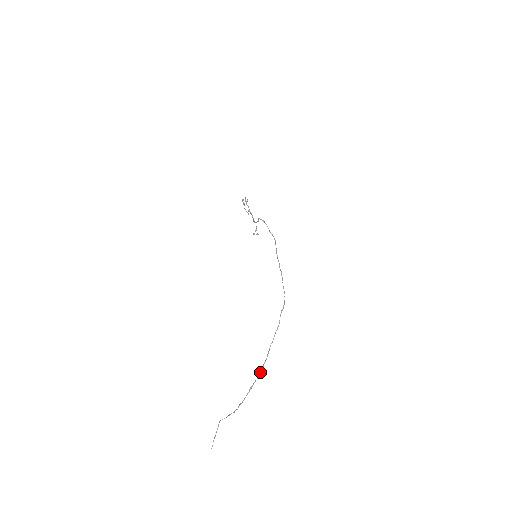
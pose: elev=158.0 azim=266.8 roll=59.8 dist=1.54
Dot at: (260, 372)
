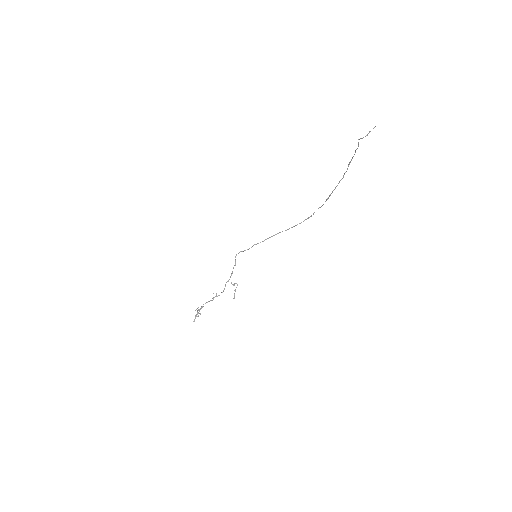
Dot at: (344, 174)
